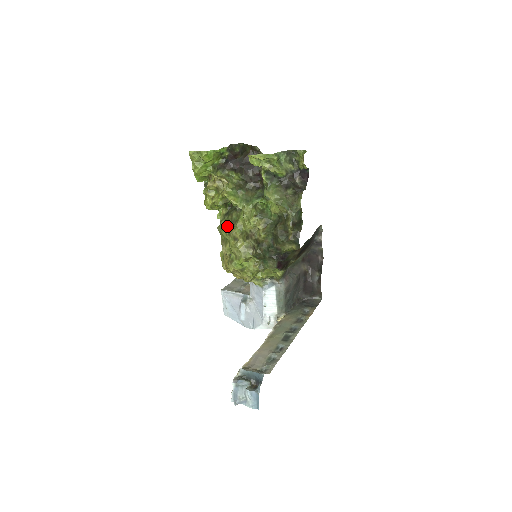
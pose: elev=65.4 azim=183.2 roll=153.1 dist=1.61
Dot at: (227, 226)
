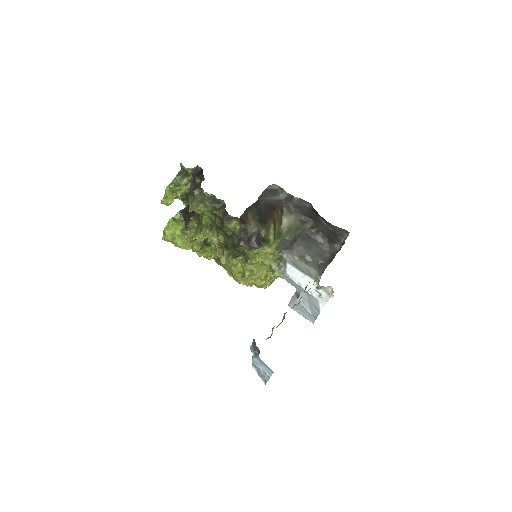
Dot at: (214, 257)
